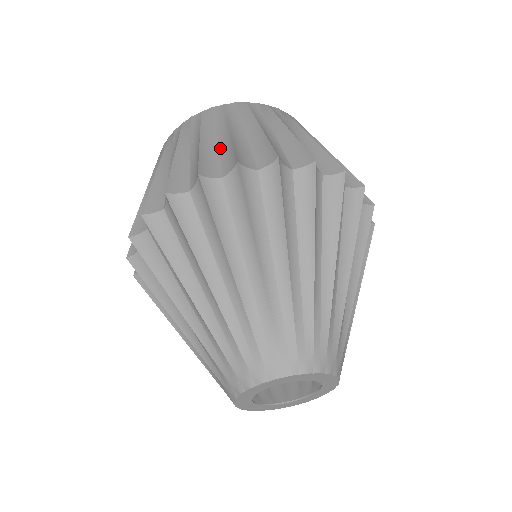
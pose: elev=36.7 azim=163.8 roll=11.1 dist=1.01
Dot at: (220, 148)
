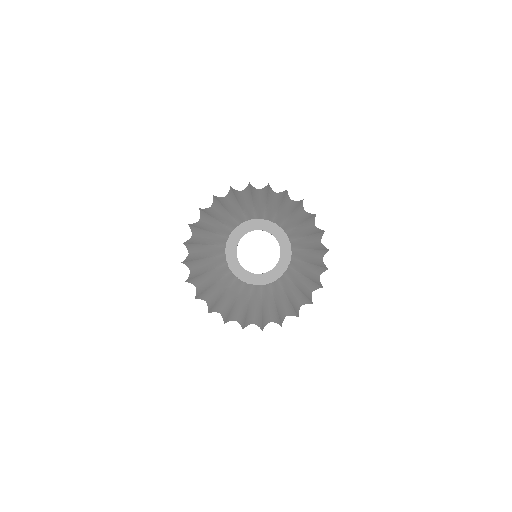
Dot at: occluded
